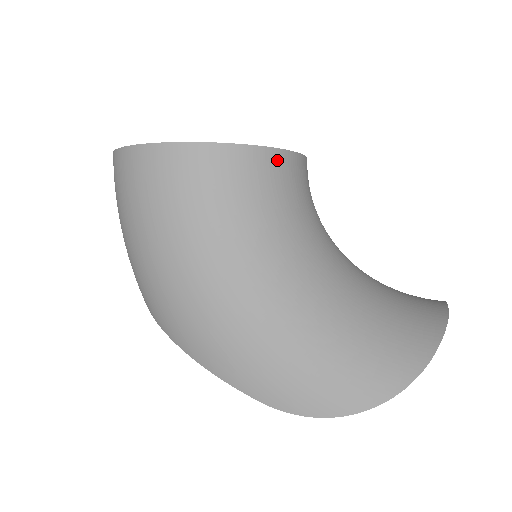
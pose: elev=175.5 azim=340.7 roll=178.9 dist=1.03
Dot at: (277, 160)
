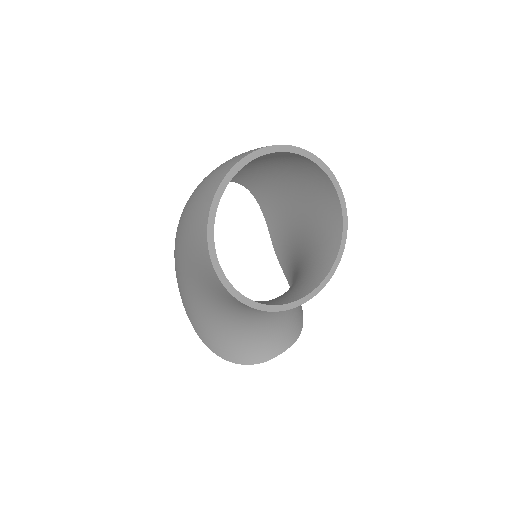
Dot at: occluded
